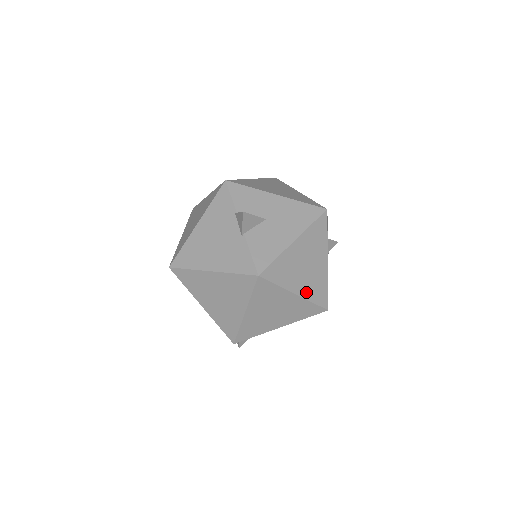
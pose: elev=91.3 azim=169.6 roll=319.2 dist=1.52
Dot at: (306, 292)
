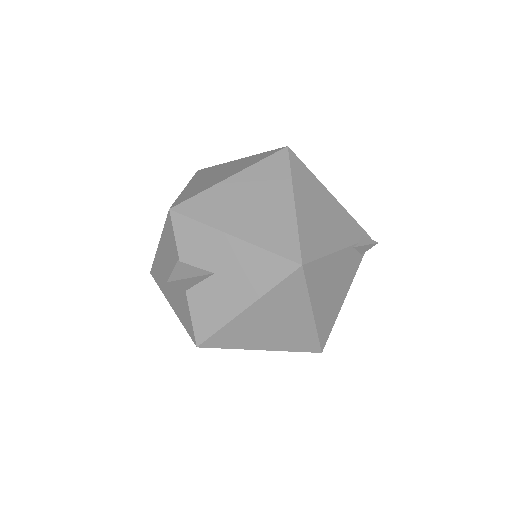
Dot at: (279, 345)
